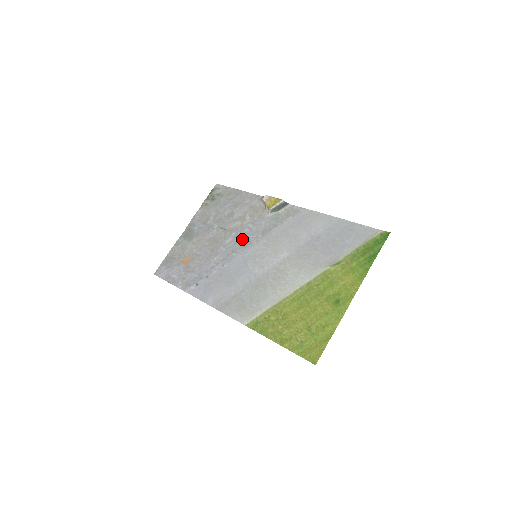
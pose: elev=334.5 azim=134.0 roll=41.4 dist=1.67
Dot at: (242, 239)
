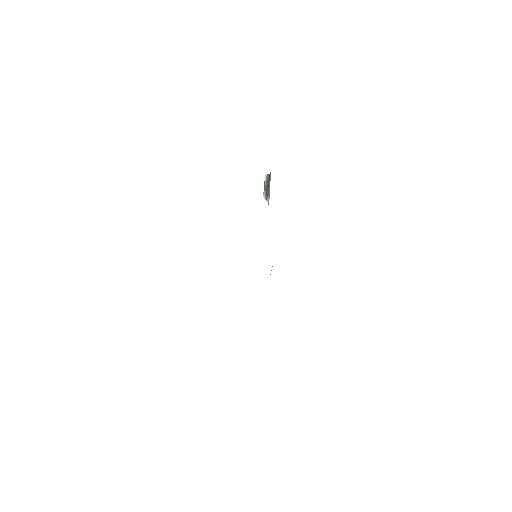
Dot at: occluded
